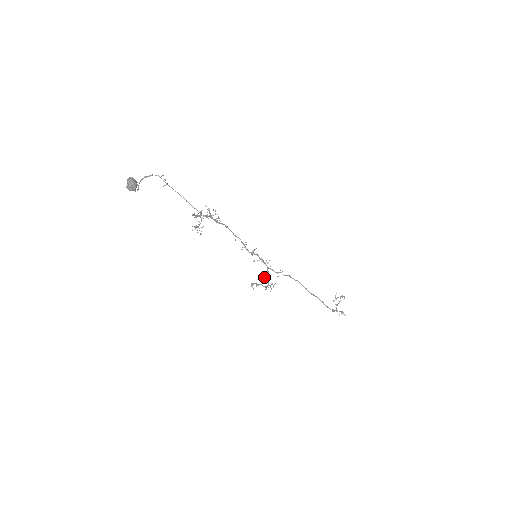
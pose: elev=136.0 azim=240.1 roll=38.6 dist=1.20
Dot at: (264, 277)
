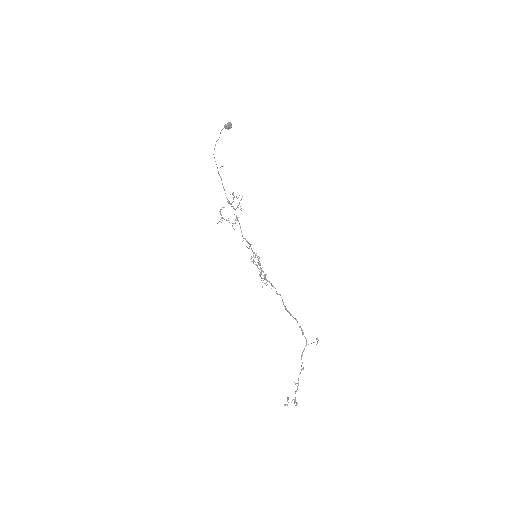
Dot at: occluded
